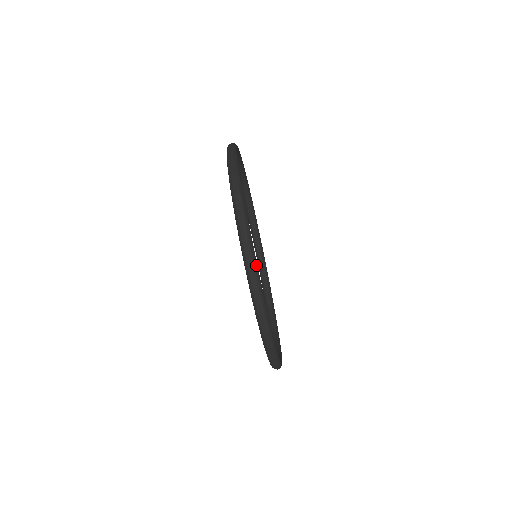
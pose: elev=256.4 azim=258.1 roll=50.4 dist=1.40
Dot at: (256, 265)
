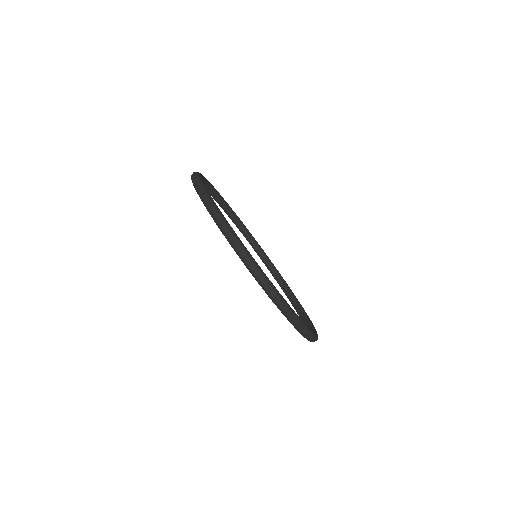
Dot at: (279, 294)
